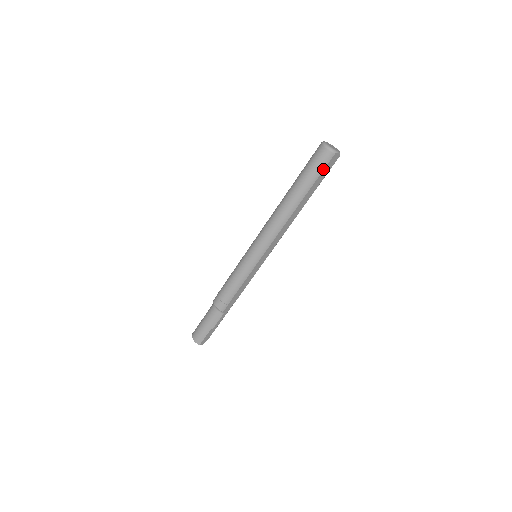
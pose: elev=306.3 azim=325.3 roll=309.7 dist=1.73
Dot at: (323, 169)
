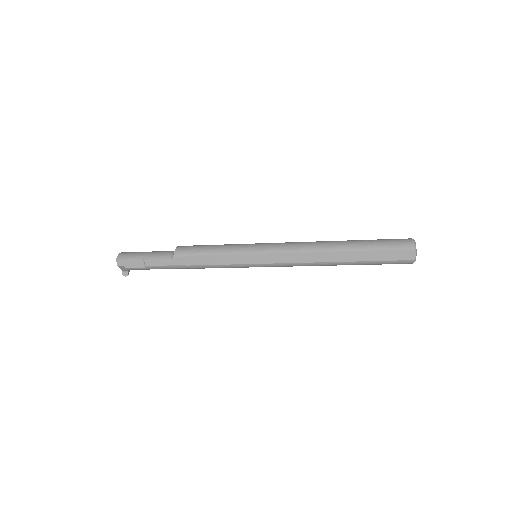
Dot at: (391, 249)
